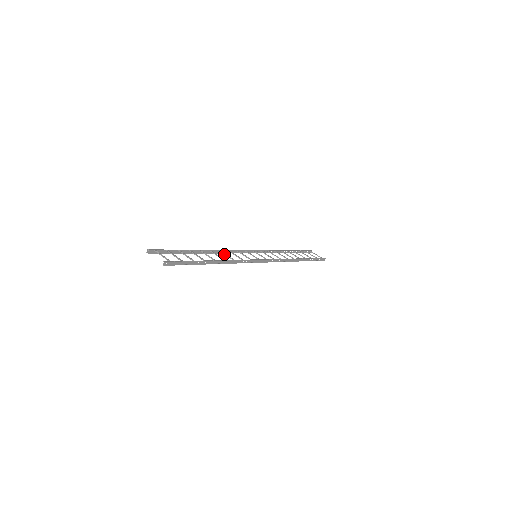
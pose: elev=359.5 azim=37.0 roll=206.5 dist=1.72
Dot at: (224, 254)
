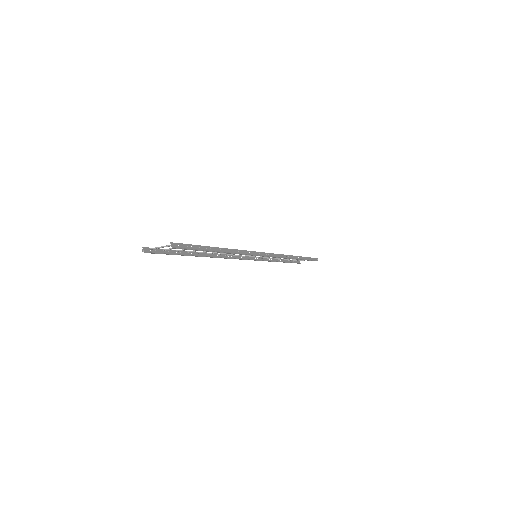
Dot at: (225, 253)
